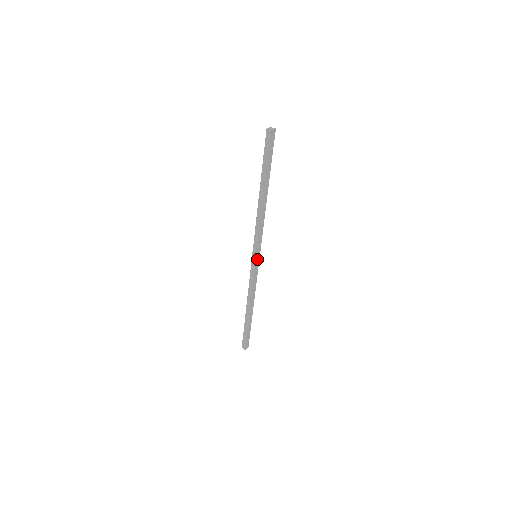
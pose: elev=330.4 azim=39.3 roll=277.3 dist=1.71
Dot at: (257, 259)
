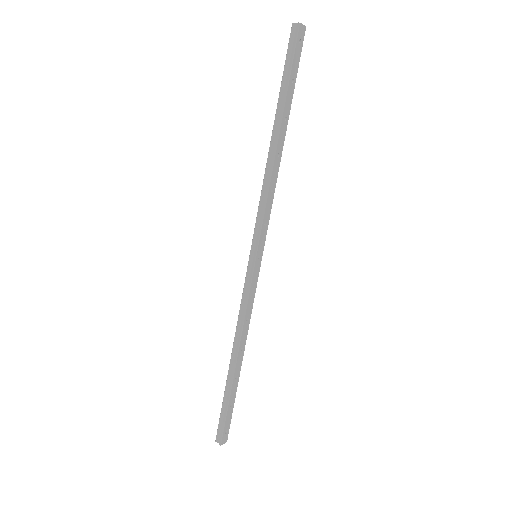
Dot at: (257, 261)
